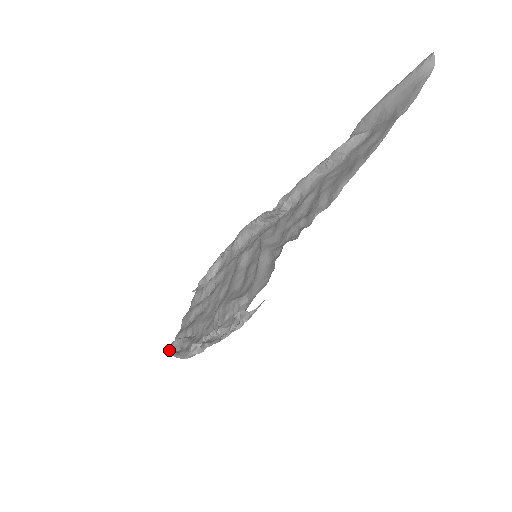
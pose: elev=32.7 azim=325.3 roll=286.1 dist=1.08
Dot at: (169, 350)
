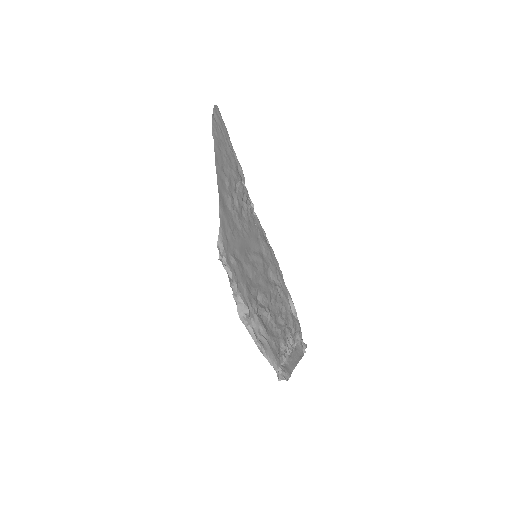
Dot at: (278, 375)
